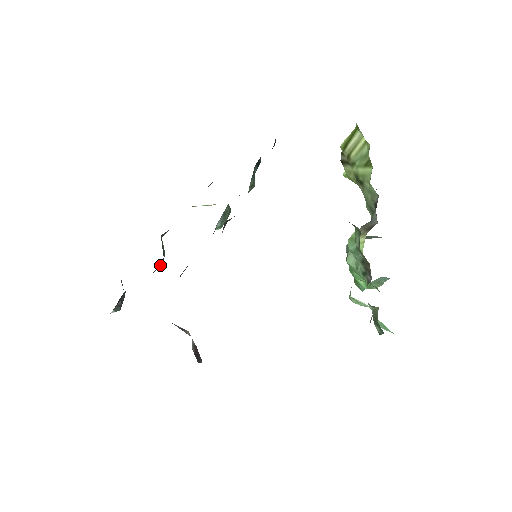
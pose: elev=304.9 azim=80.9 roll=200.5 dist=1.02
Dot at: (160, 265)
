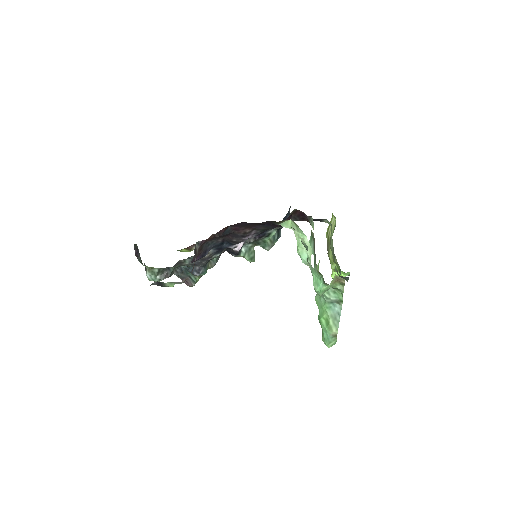
Dot at: (200, 269)
